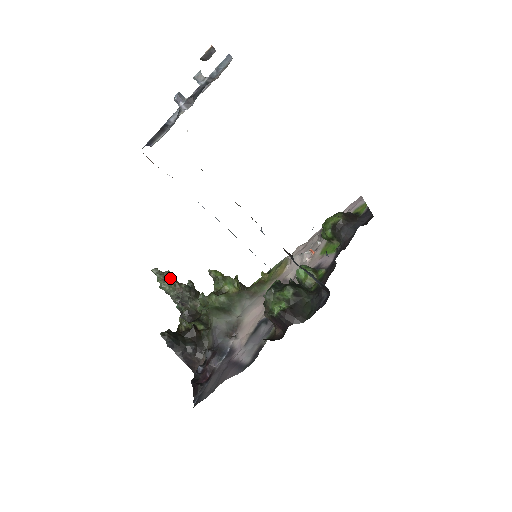
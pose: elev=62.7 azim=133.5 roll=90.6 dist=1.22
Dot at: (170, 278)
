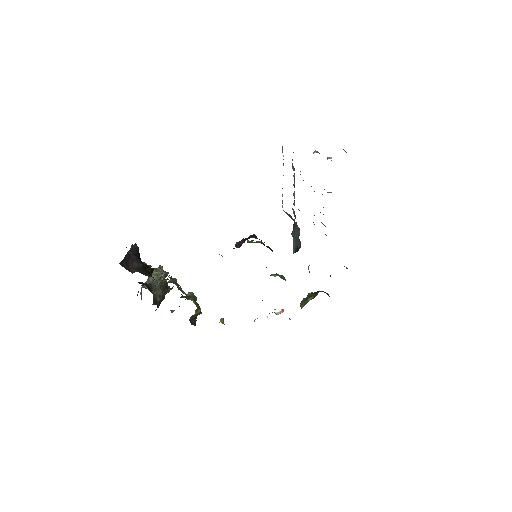
Dot at: (165, 272)
